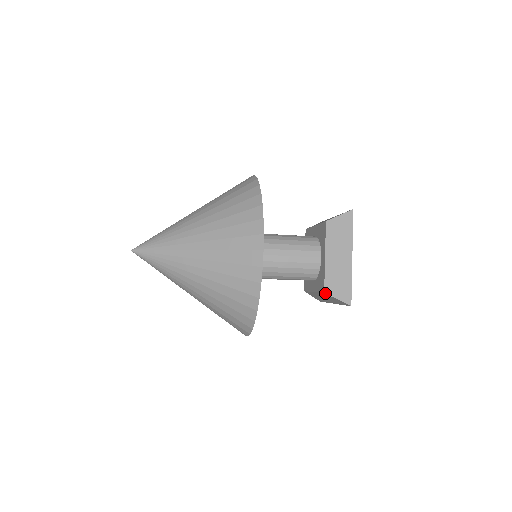
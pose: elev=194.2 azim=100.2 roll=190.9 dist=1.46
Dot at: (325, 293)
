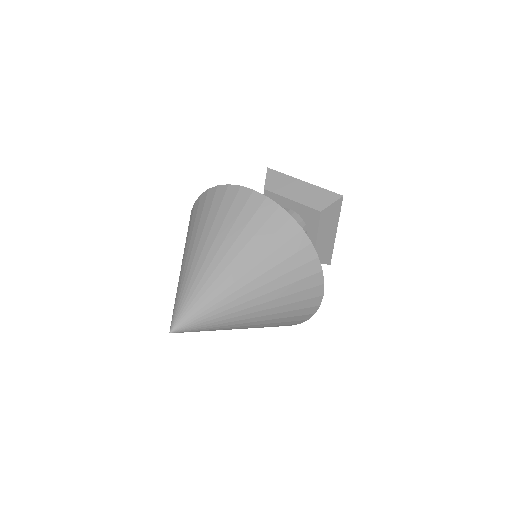
Dot at: occluded
